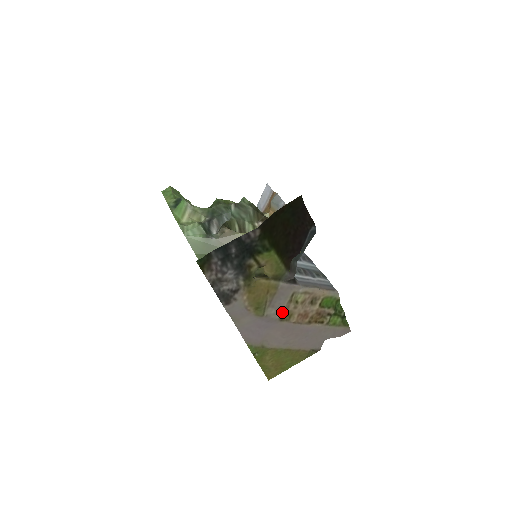
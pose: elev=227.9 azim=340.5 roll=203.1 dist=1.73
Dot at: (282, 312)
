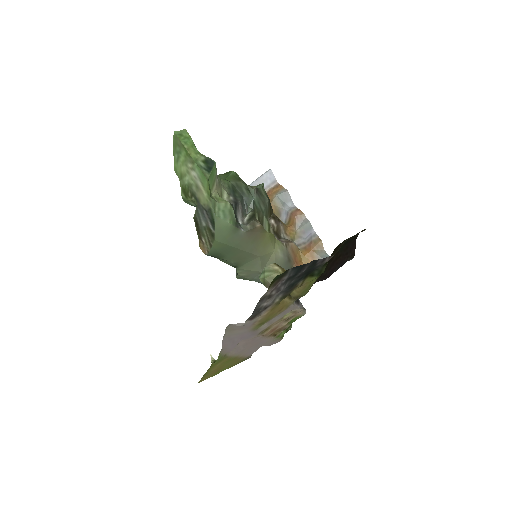
Dot at: (267, 327)
